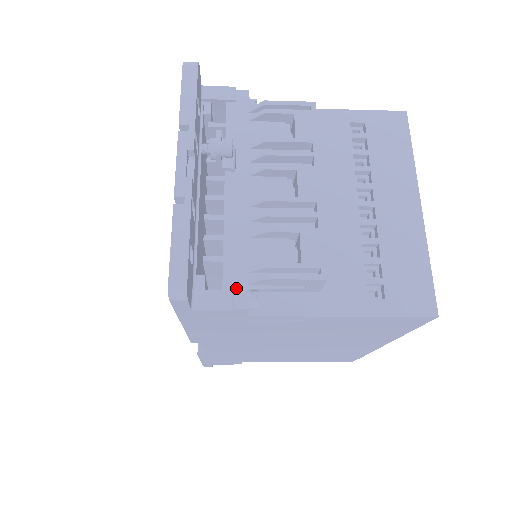
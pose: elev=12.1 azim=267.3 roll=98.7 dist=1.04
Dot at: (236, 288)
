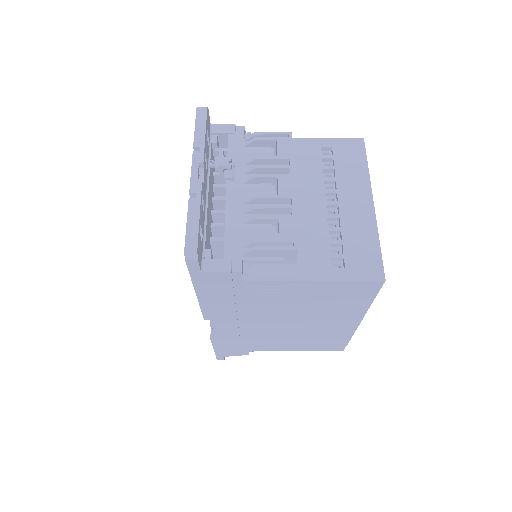
Dot at: (233, 258)
